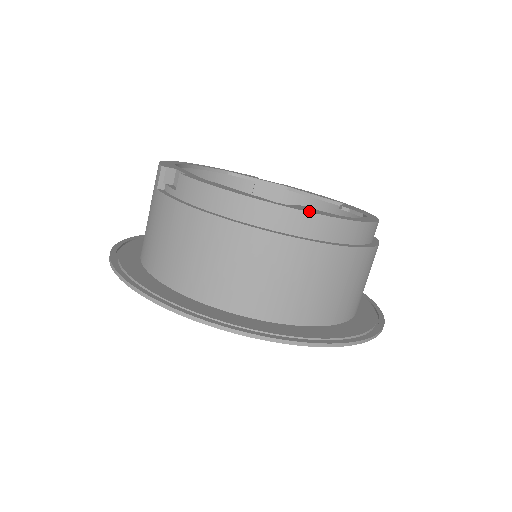
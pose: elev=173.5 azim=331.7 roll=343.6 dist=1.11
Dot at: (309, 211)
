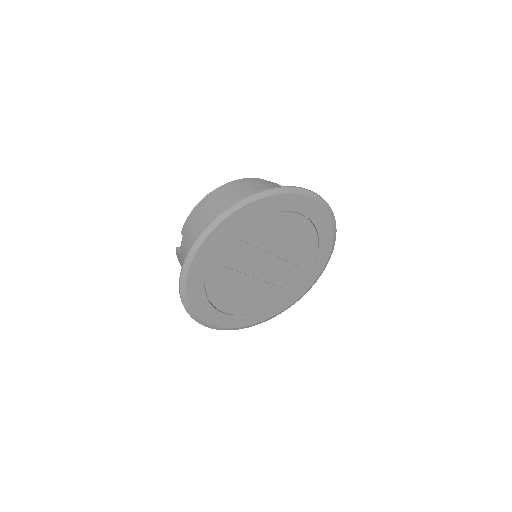
Dot at: (231, 183)
